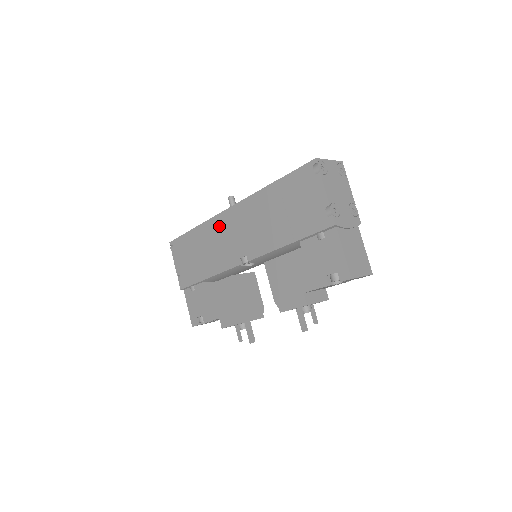
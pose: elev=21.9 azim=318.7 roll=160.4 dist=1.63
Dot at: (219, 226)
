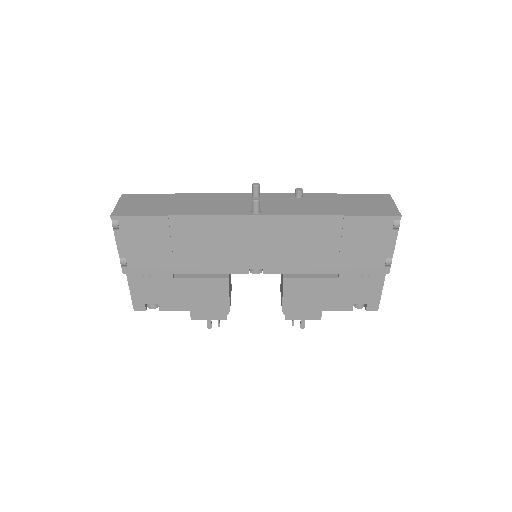
Dot at: (229, 229)
